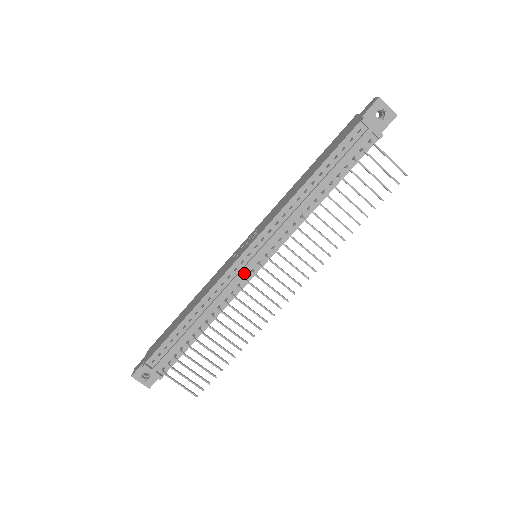
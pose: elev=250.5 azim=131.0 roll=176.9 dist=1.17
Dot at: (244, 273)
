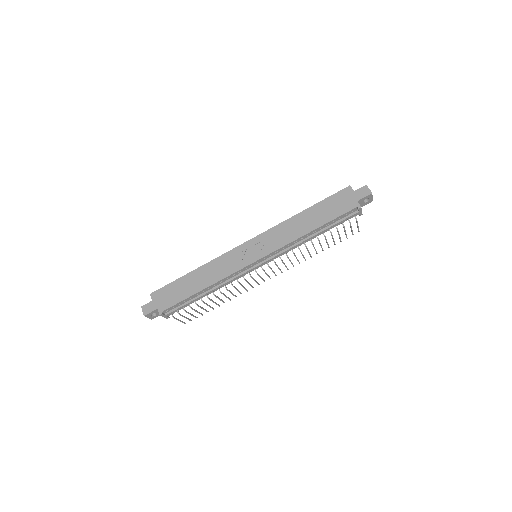
Dot at: occluded
